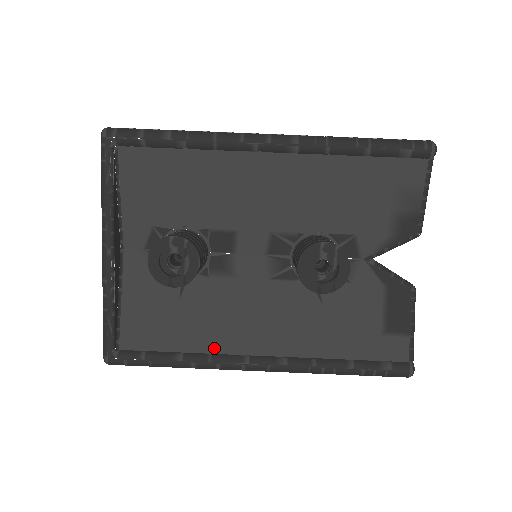
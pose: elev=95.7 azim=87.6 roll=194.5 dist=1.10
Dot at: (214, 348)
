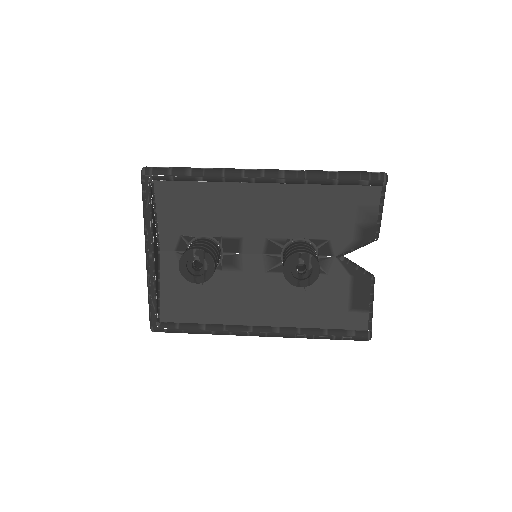
Dot at: (227, 321)
